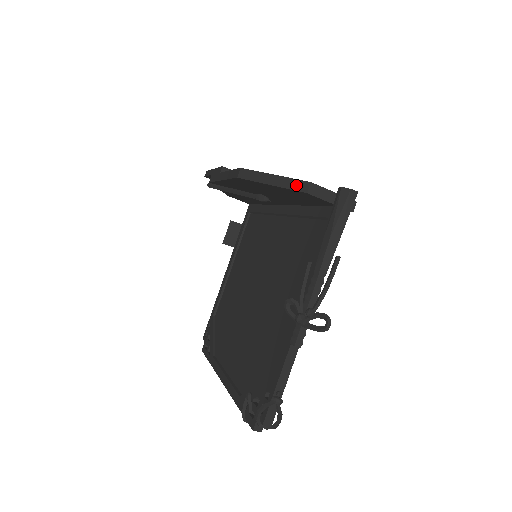
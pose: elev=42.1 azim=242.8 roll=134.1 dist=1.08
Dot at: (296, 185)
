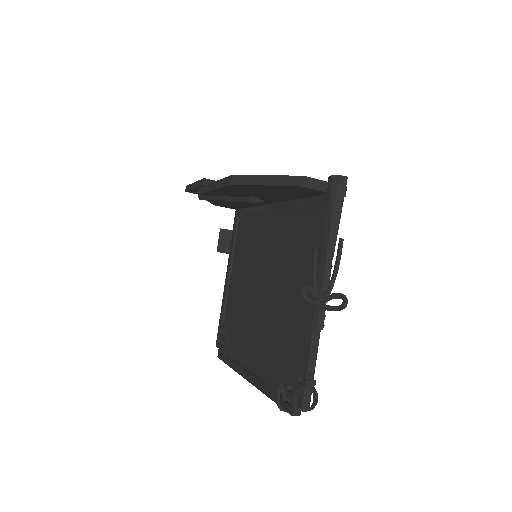
Dot at: (290, 181)
